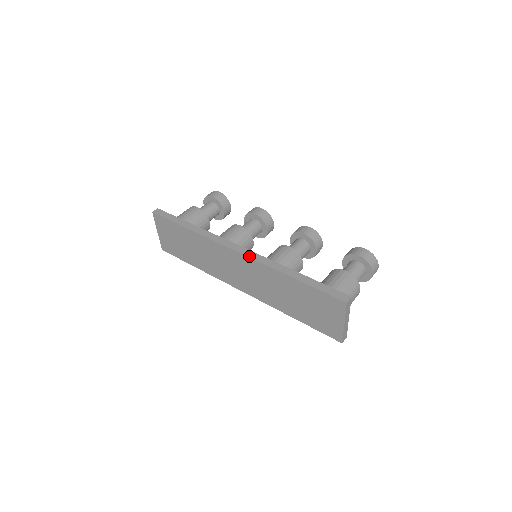
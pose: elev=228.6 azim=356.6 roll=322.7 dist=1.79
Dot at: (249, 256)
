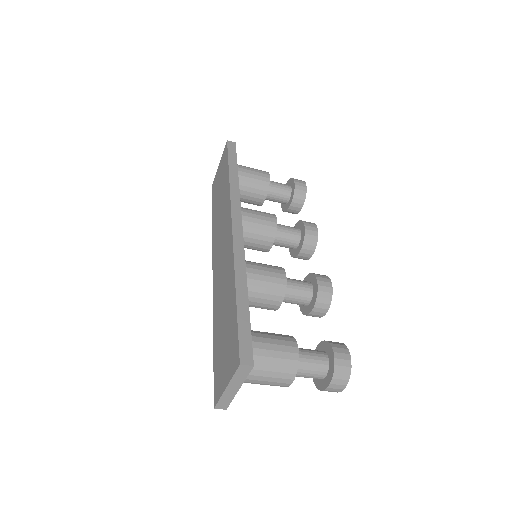
Dot at: (234, 238)
